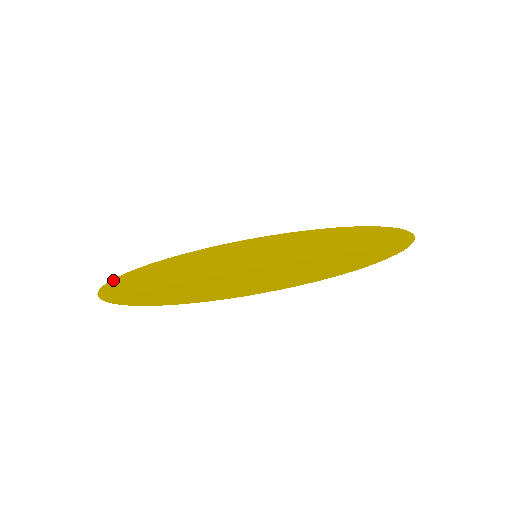
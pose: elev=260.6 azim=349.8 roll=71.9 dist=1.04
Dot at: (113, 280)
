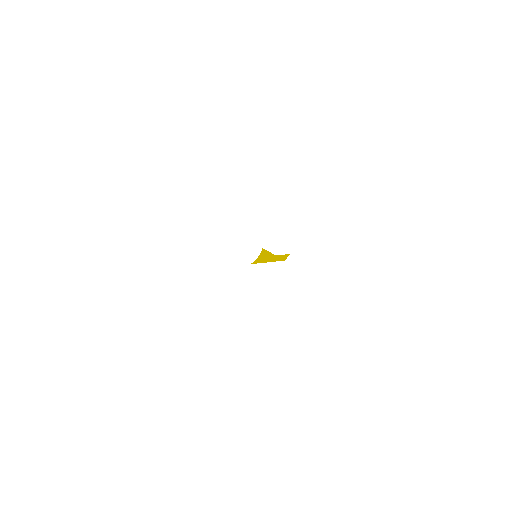
Dot at: occluded
